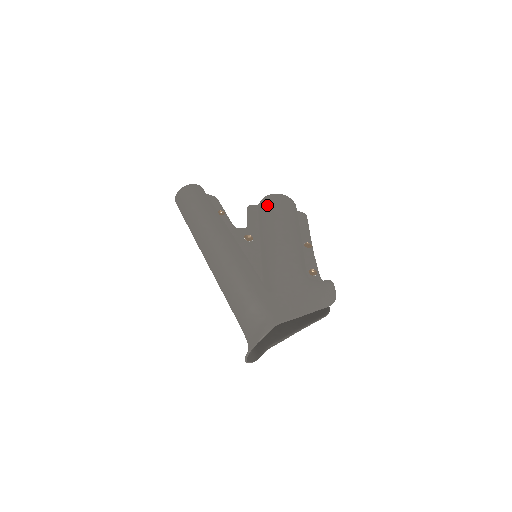
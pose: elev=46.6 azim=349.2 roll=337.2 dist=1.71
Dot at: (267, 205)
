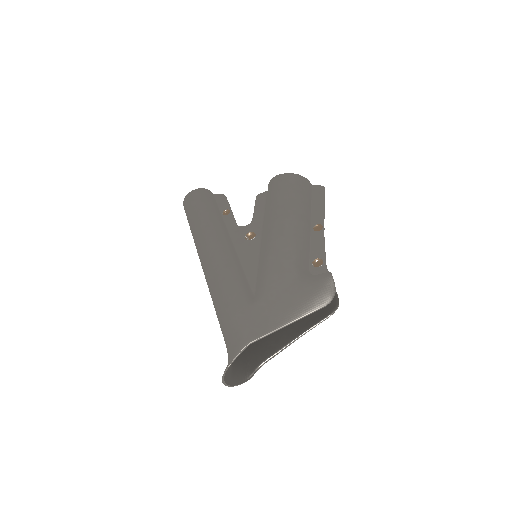
Dot at: (269, 191)
